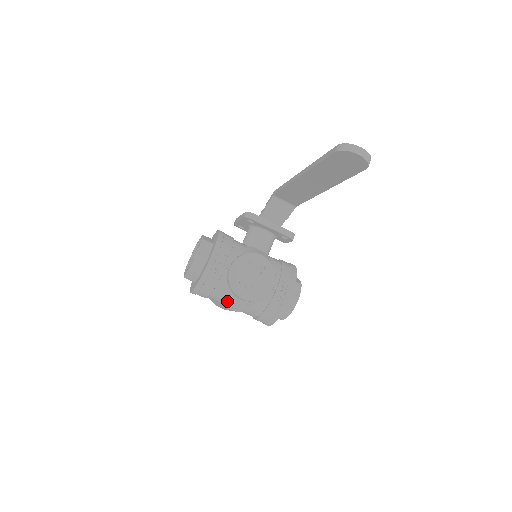
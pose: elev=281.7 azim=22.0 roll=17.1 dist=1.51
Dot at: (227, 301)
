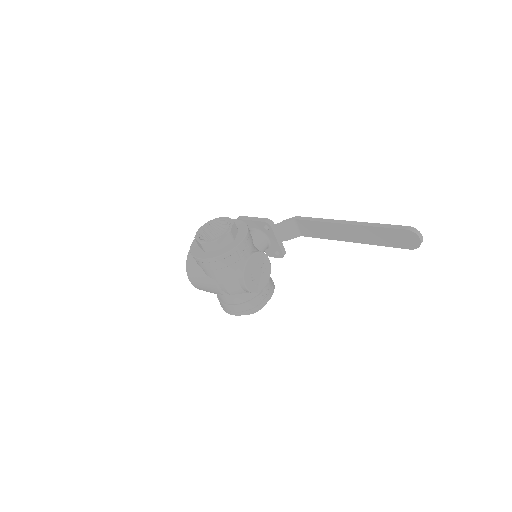
Dot at: (225, 281)
